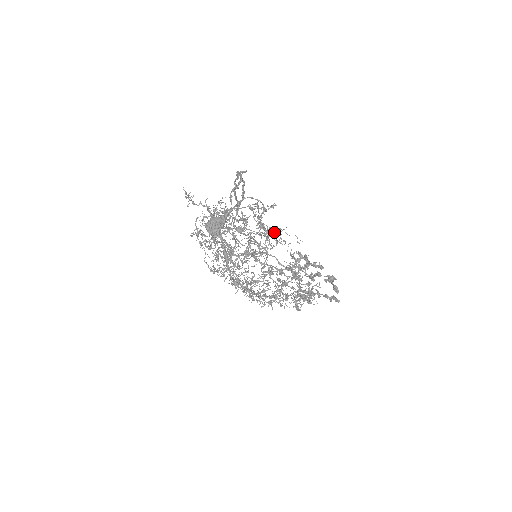
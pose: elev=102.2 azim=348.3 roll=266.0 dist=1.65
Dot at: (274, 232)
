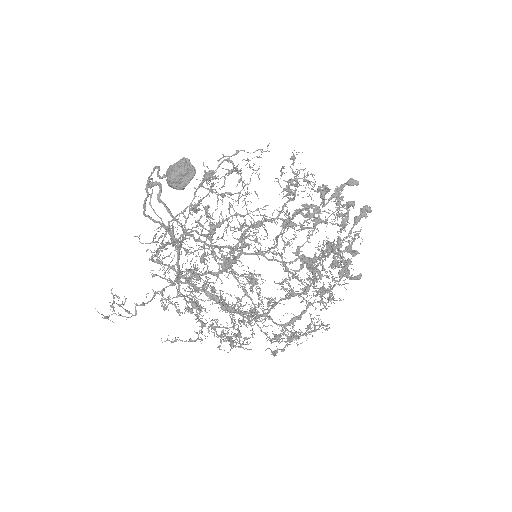
Dot at: occluded
